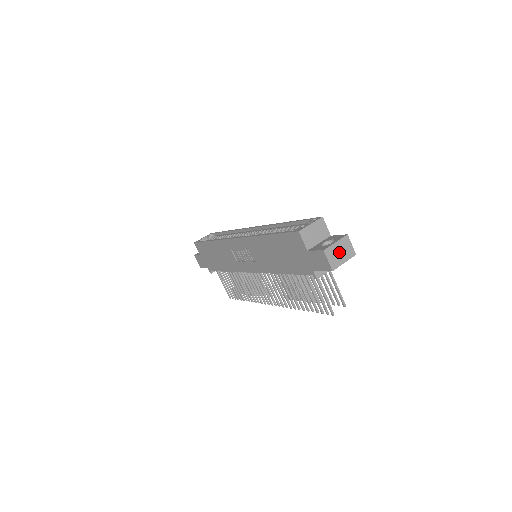
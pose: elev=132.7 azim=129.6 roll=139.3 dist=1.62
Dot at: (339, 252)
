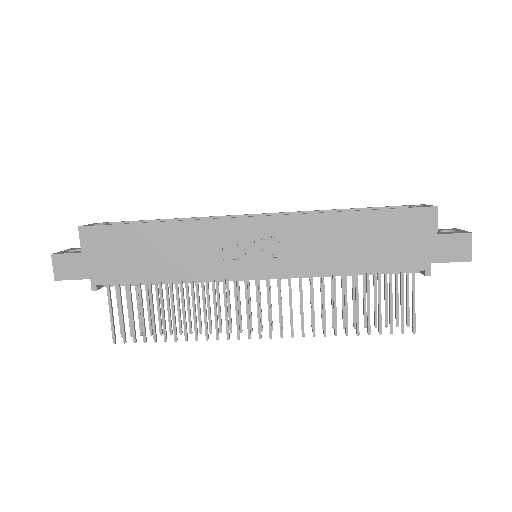
Dot at: occluded
